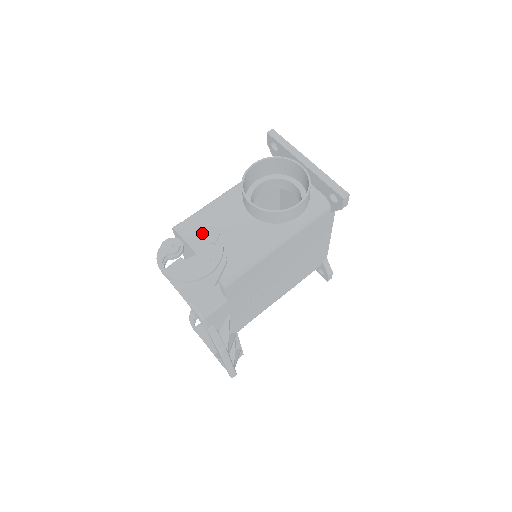
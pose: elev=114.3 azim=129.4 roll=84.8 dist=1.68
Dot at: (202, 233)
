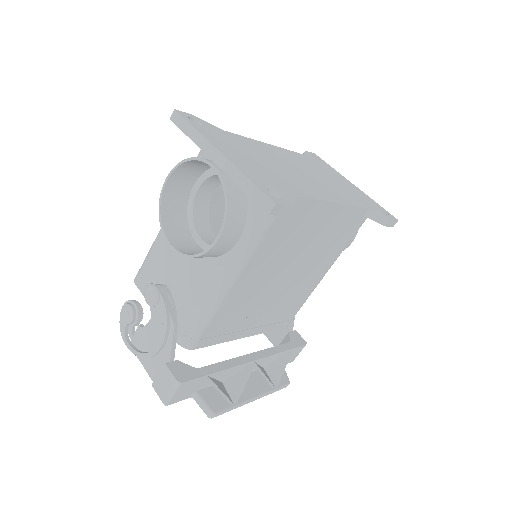
Dot at: (144, 295)
